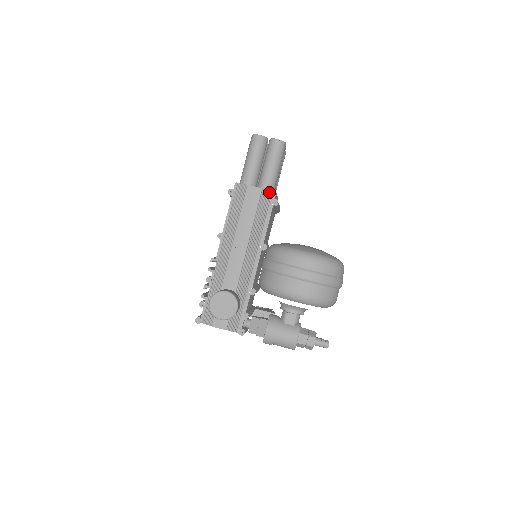
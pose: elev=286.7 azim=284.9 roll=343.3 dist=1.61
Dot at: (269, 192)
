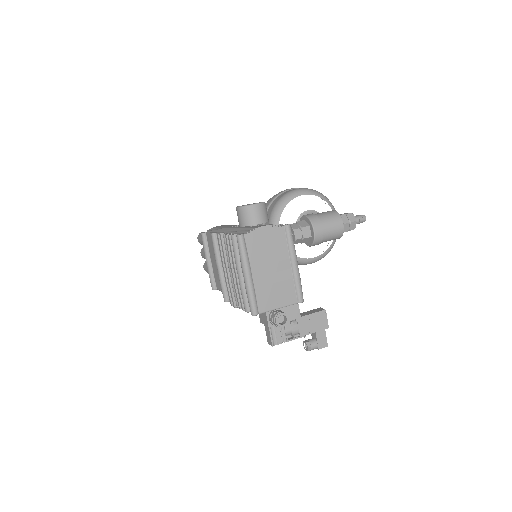
Dot at: occluded
